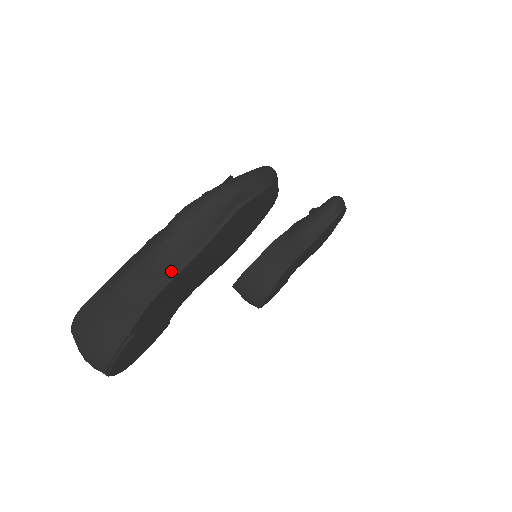
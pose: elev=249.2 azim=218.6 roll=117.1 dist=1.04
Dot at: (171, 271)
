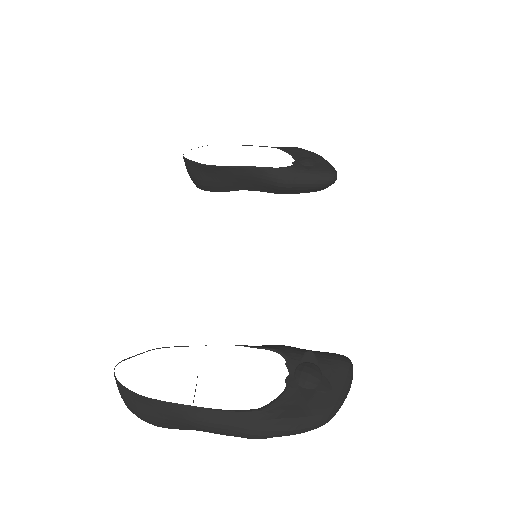
Dot at: occluded
